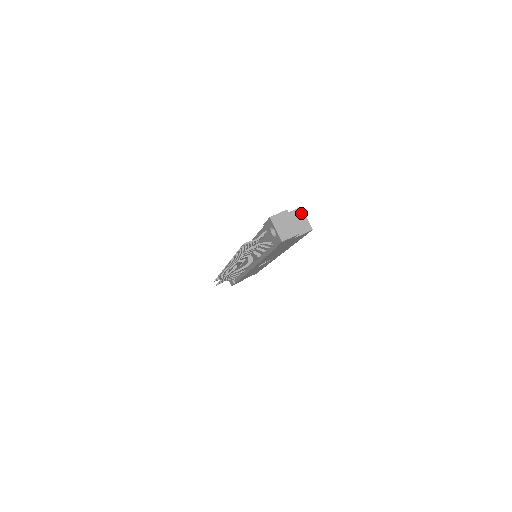
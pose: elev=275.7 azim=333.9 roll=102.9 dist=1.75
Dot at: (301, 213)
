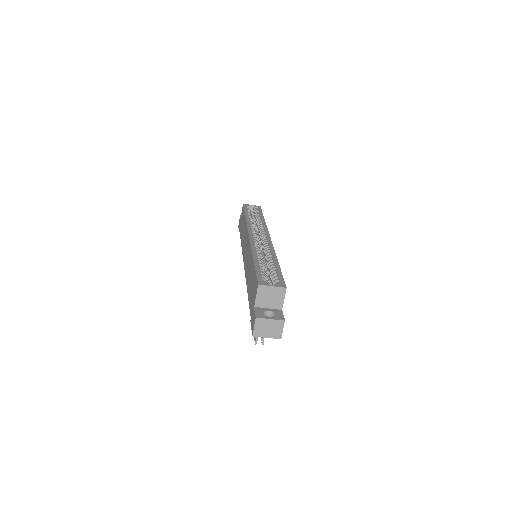
Dot at: (264, 288)
